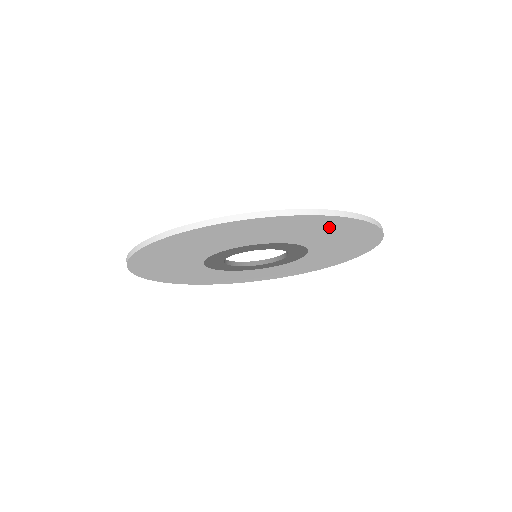
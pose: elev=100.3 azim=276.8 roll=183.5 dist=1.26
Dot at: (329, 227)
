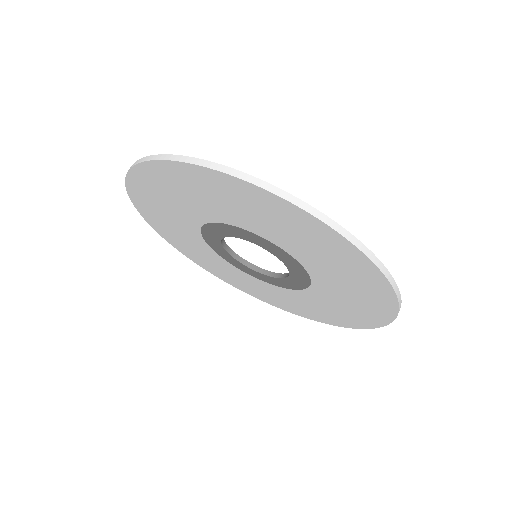
Dot at: (299, 227)
